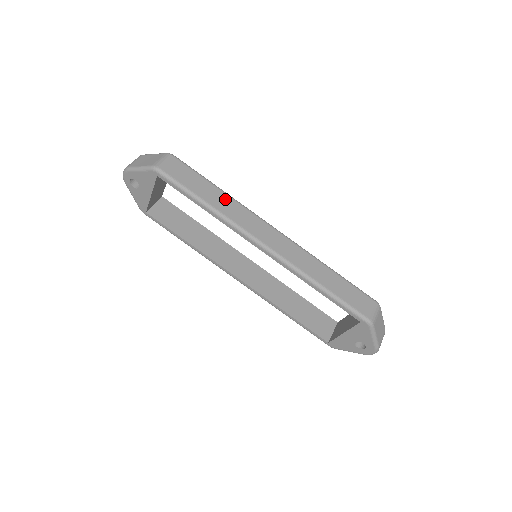
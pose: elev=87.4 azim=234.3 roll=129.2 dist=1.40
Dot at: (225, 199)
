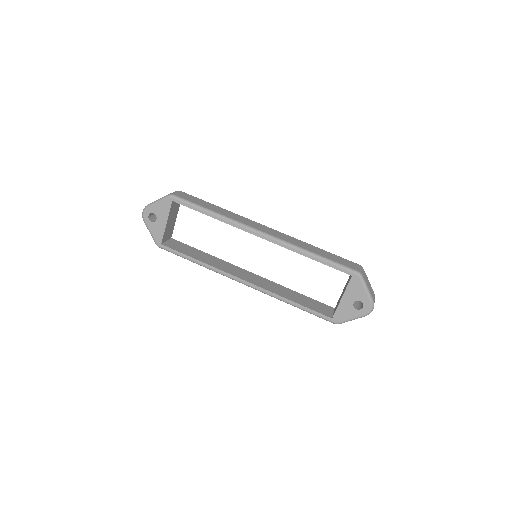
Dot at: (225, 211)
